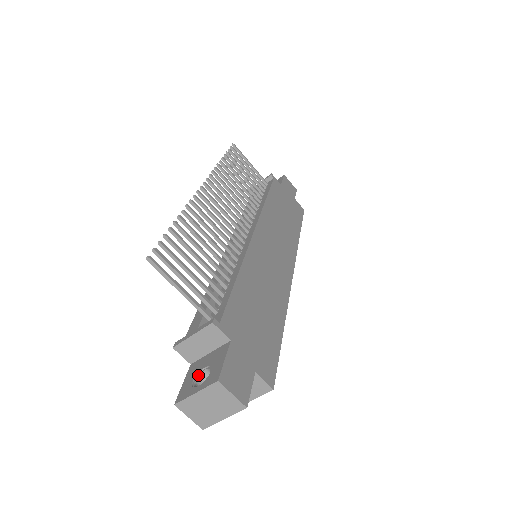
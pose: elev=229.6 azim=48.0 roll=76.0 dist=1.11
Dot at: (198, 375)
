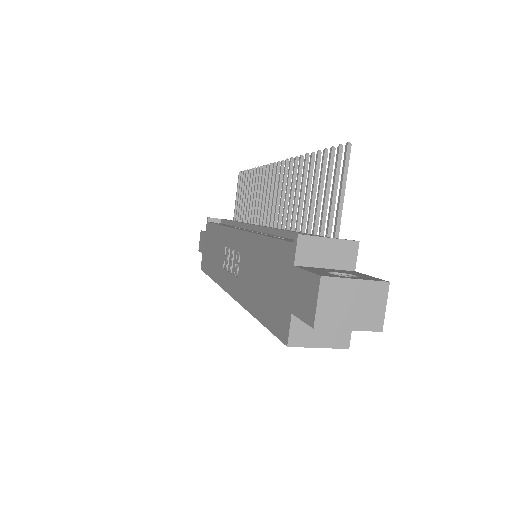
Dot at: (330, 273)
